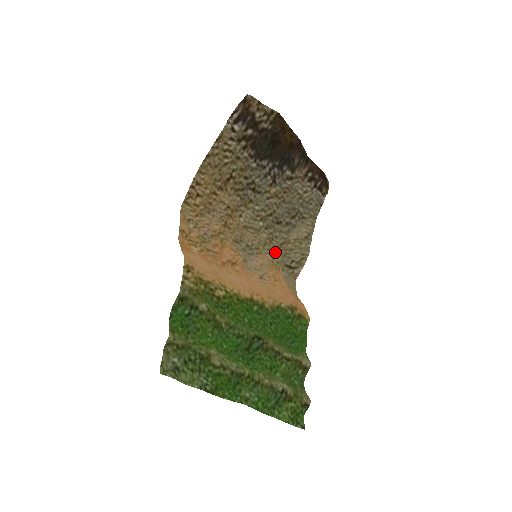
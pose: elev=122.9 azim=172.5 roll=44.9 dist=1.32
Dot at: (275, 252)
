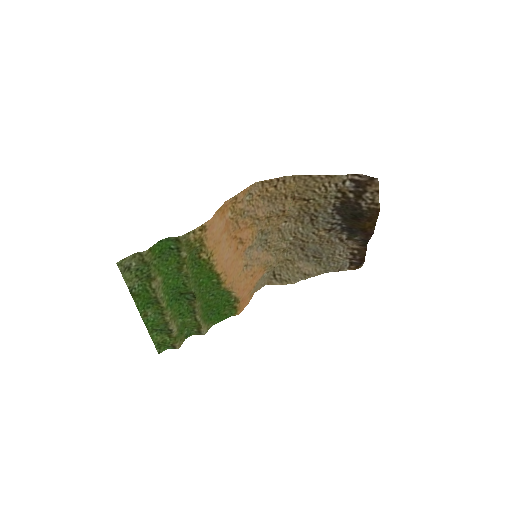
Dot at: (278, 259)
